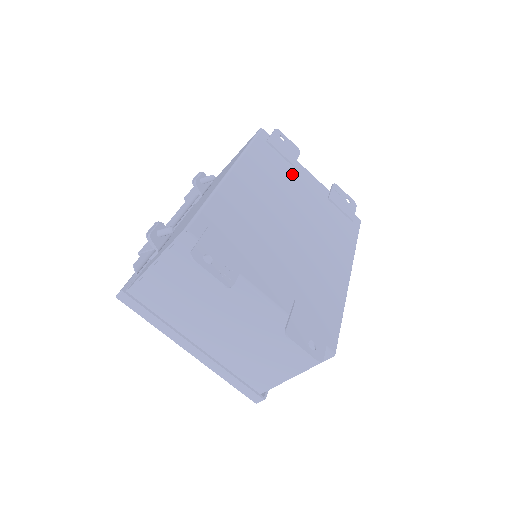
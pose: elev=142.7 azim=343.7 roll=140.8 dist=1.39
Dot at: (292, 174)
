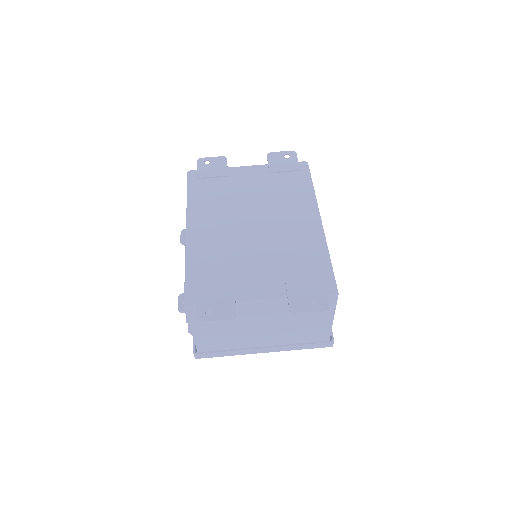
Dot at: (231, 184)
